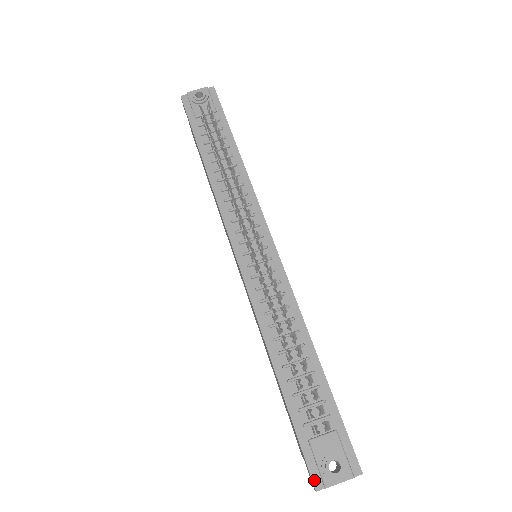
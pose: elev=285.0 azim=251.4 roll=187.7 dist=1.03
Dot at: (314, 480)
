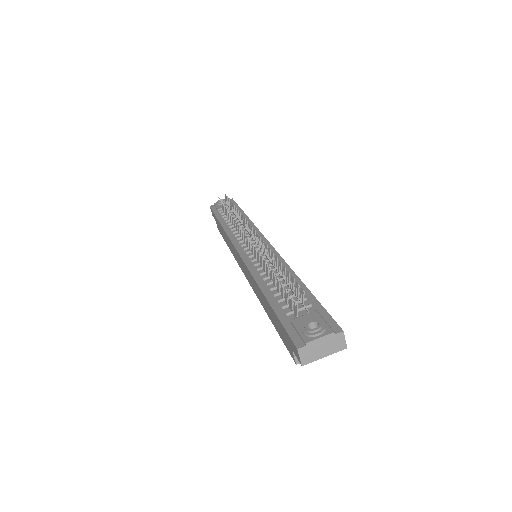
Dot at: (296, 343)
